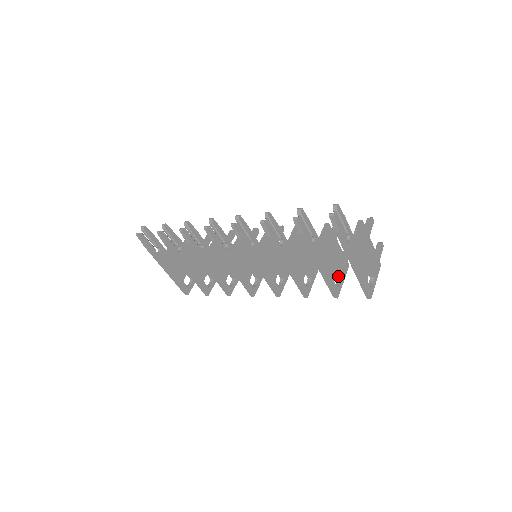
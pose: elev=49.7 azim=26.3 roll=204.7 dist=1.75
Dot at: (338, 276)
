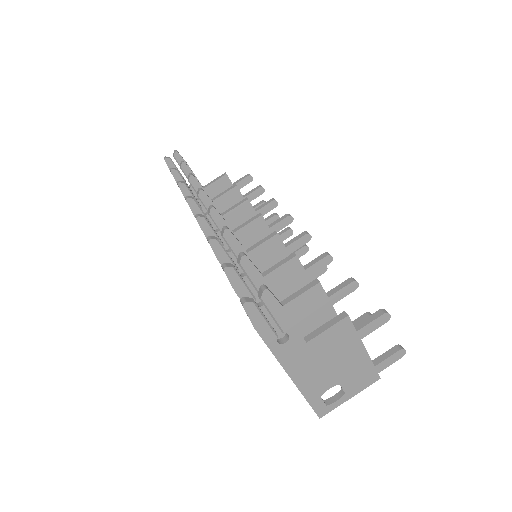
Dot at: occluded
